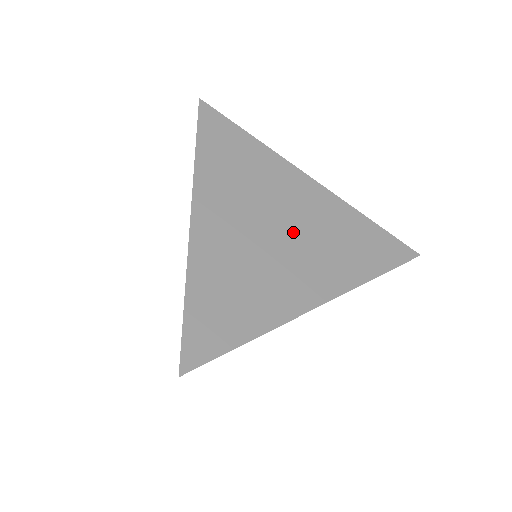
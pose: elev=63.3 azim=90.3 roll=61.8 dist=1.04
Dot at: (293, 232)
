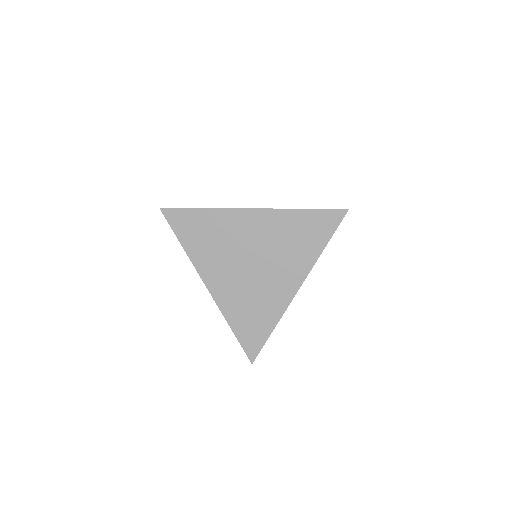
Dot at: (262, 257)
